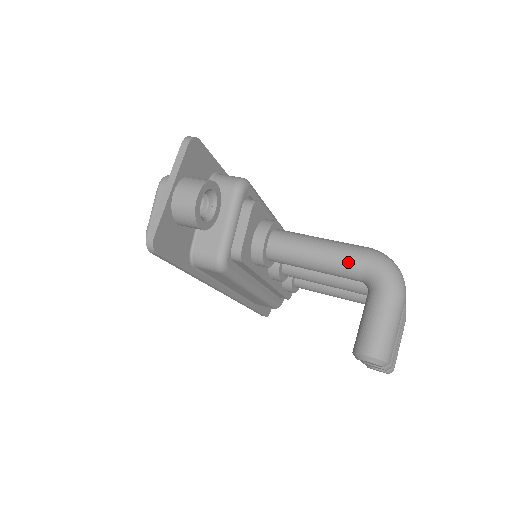
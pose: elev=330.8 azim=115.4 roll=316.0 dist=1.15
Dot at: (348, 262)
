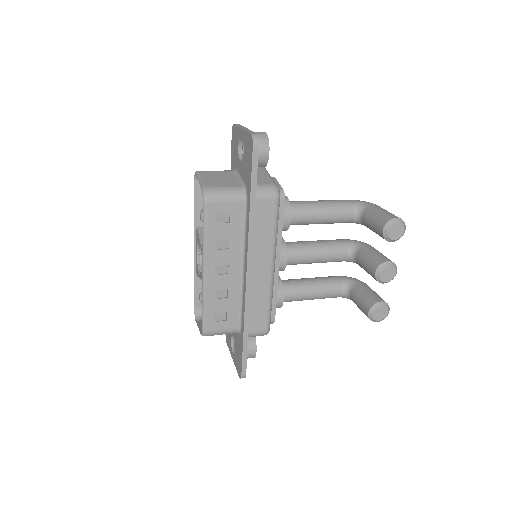
Dot at: (342, 202)
